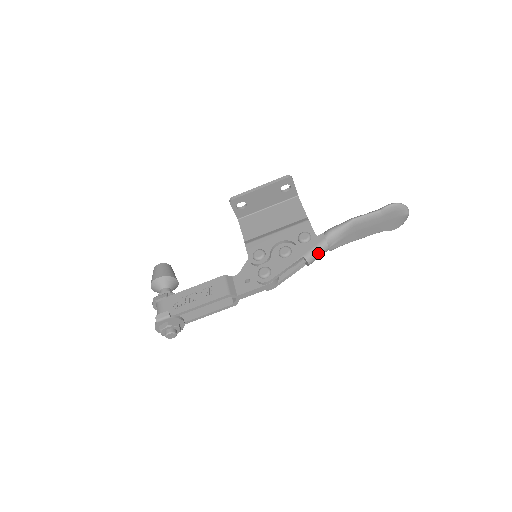
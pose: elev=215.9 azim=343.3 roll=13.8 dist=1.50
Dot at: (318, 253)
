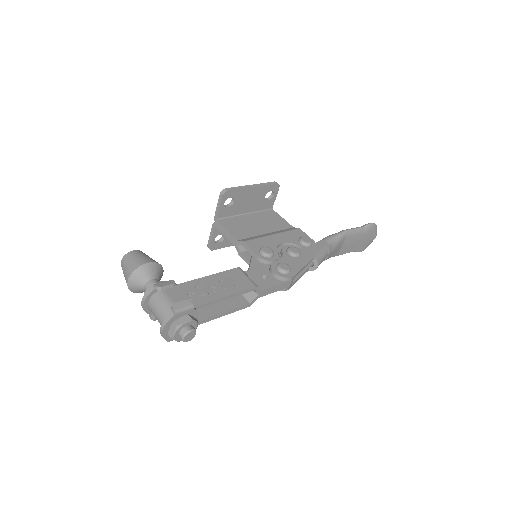
Dot at: (323, 257)
